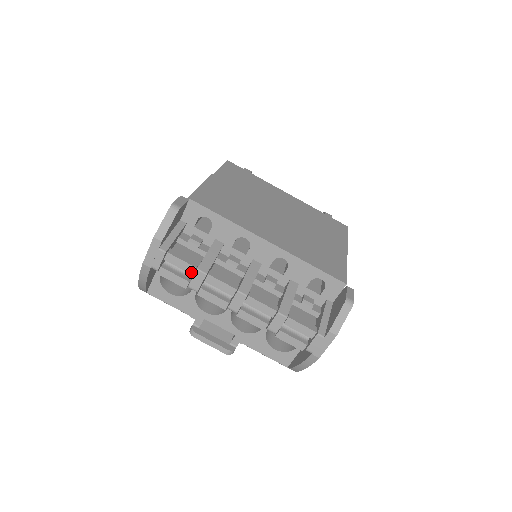
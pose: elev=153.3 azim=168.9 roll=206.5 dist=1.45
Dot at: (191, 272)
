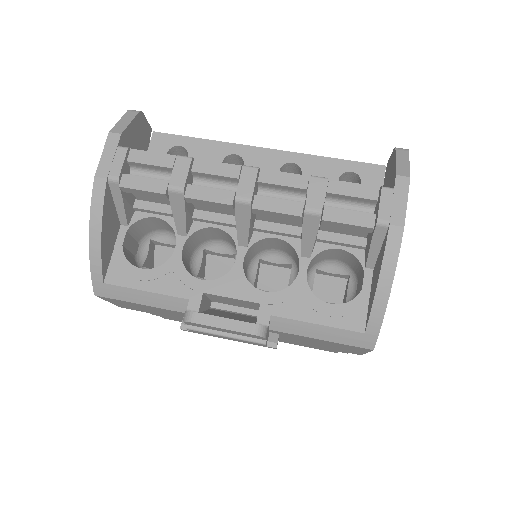
Dot at: (169, 165)
